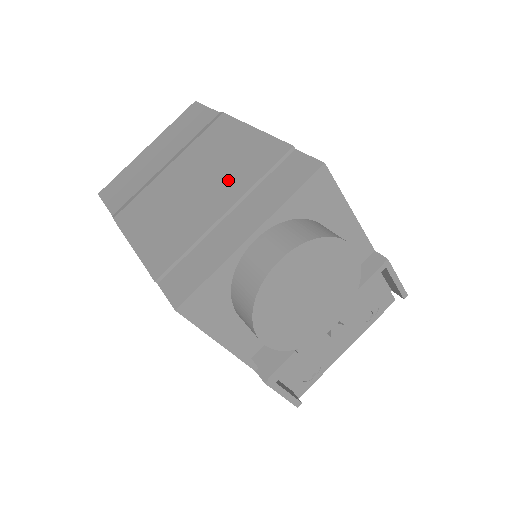
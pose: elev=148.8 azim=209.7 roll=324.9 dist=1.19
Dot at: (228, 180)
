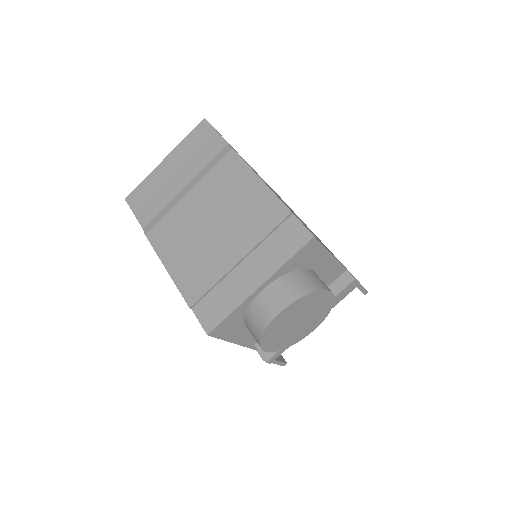
Dot at: (240, 229)
